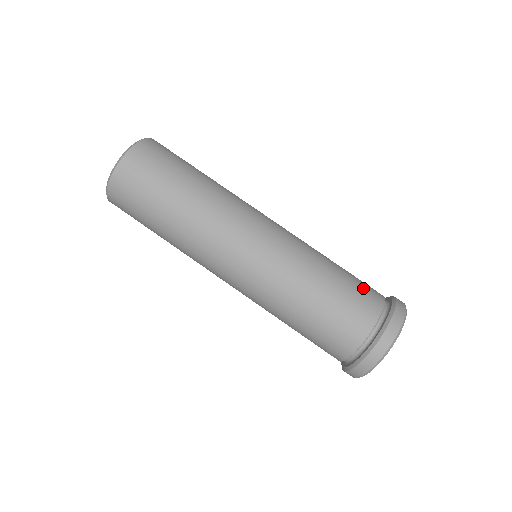
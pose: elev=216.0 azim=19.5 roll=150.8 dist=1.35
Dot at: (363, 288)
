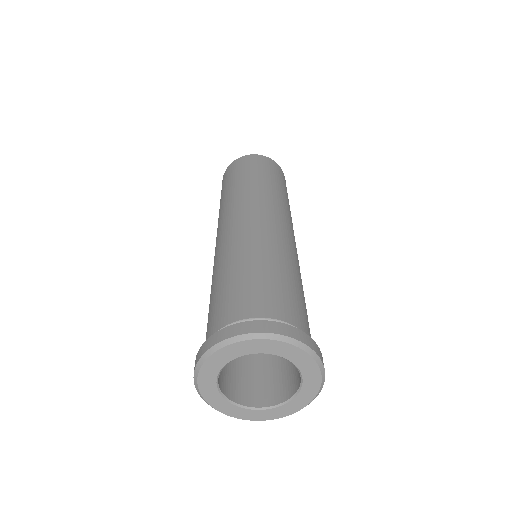
Dot at: occluded
